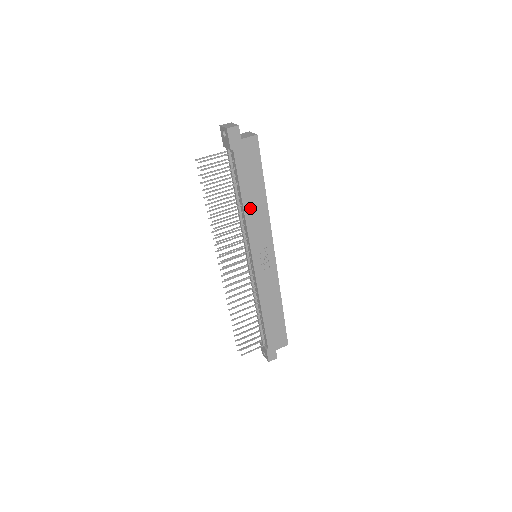
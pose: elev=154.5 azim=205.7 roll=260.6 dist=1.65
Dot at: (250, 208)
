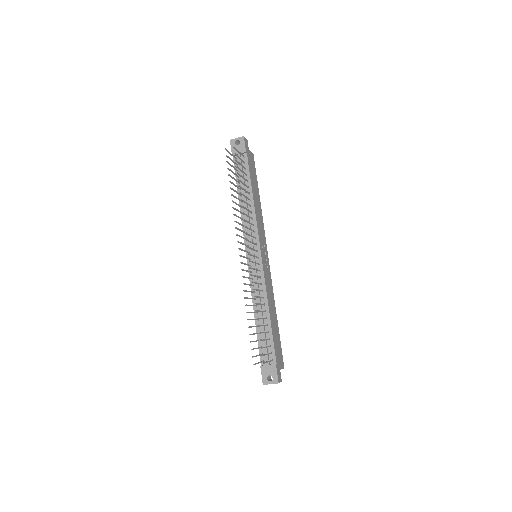
Dot at: (256, 204)
